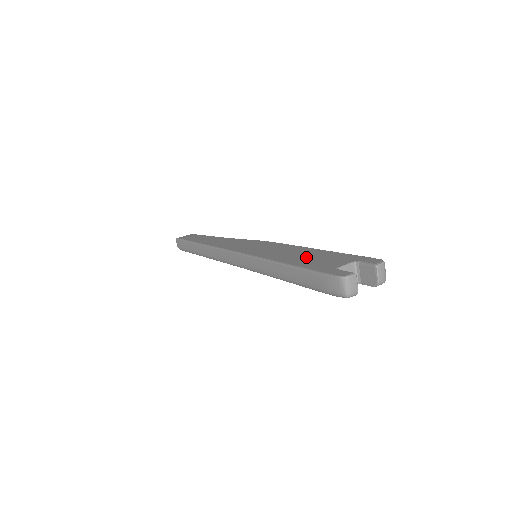
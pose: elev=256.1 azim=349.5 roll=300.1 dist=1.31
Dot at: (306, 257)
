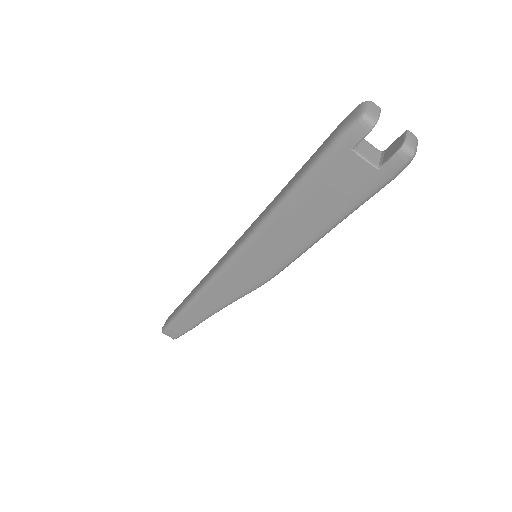
Dot at: occluded
